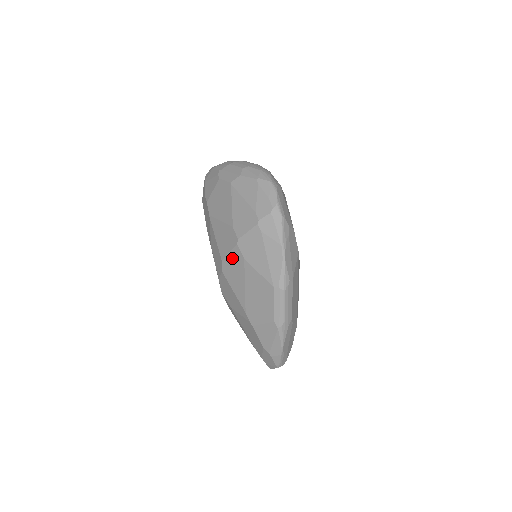
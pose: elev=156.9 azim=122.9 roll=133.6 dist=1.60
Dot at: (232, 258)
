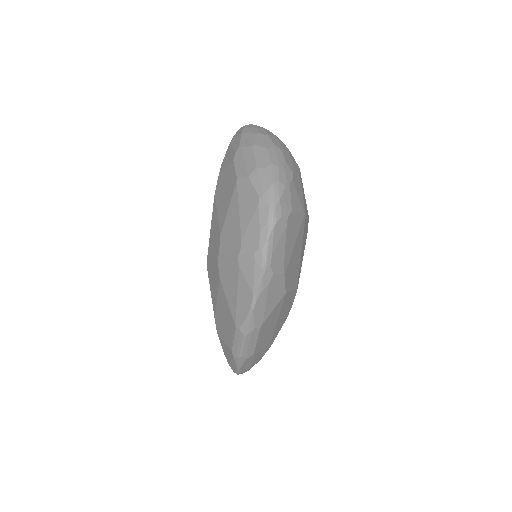
Dot at: (213, 264)
